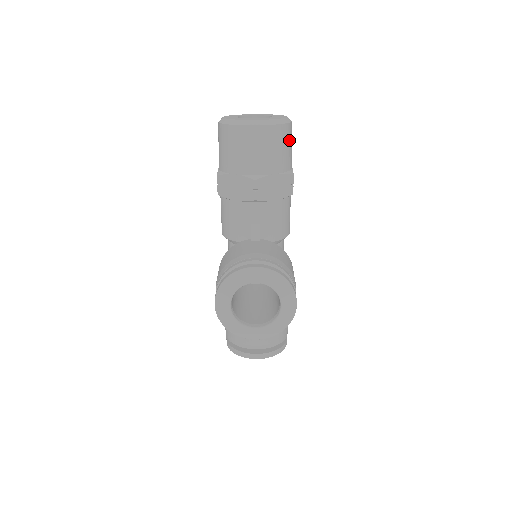
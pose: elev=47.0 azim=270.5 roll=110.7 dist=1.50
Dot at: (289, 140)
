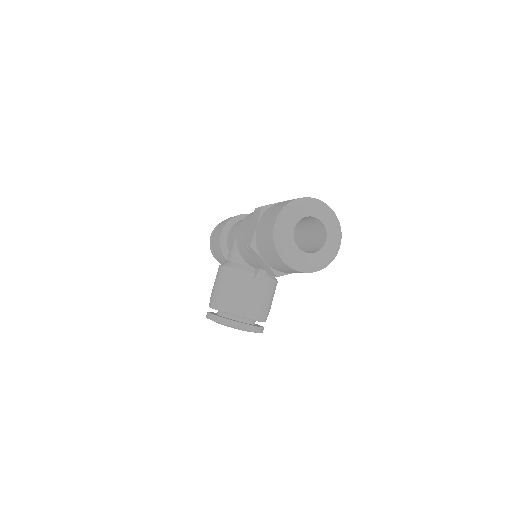
Dot at: occluded
